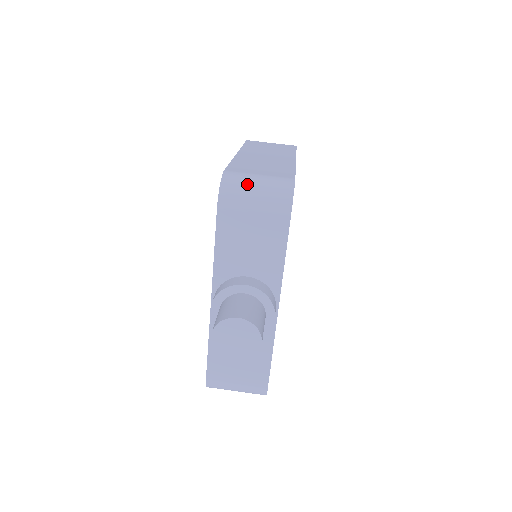
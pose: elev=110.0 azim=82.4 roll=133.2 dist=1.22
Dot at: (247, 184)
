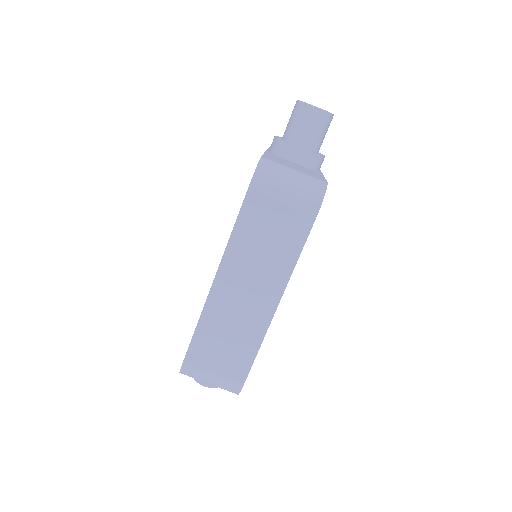
Dot at: (201, 380)
